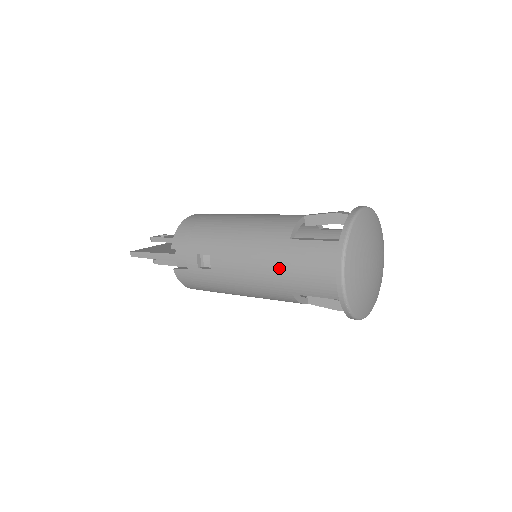
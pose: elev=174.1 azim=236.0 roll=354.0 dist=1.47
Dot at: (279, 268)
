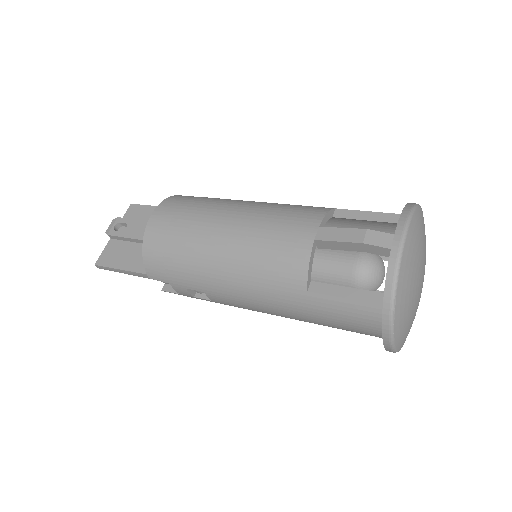
Dot at: (302, 317)
